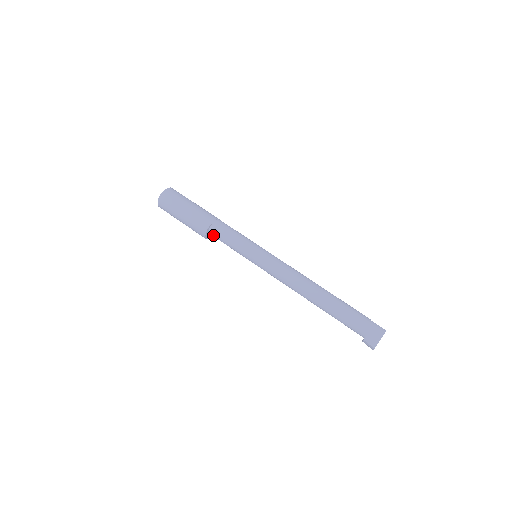
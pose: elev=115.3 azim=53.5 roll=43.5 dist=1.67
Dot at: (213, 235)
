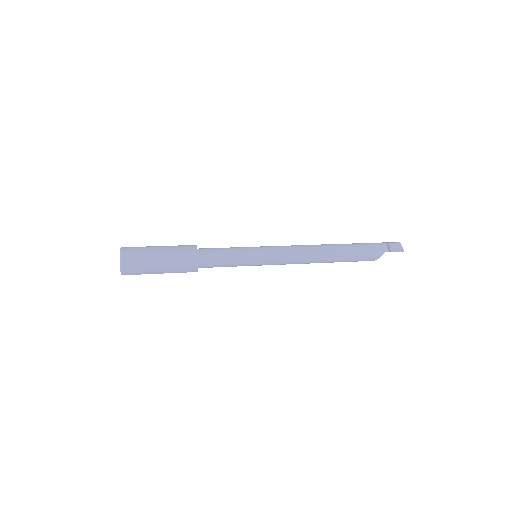
Dot at: (203, 251)
